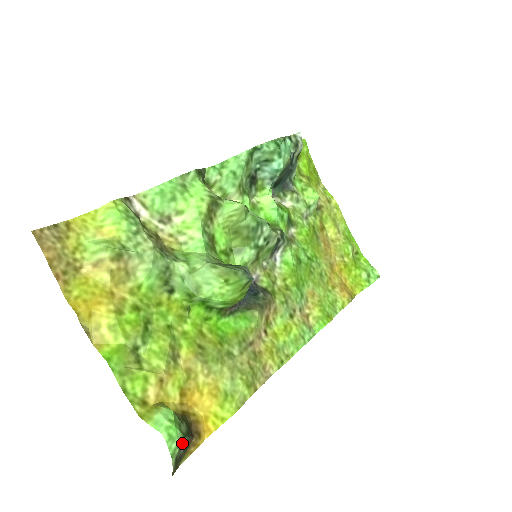
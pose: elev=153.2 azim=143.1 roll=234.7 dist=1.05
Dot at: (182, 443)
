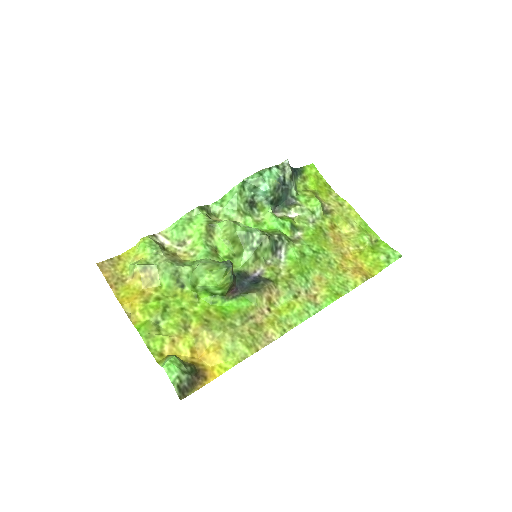
Dot at: (182, 377)
